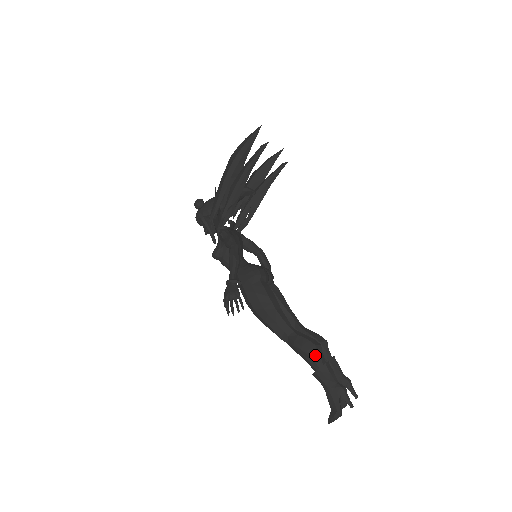
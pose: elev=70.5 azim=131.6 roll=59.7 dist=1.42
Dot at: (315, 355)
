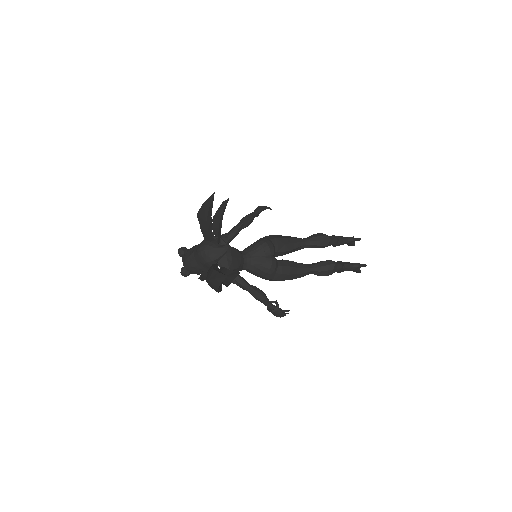
Dot at: (335, 271)
